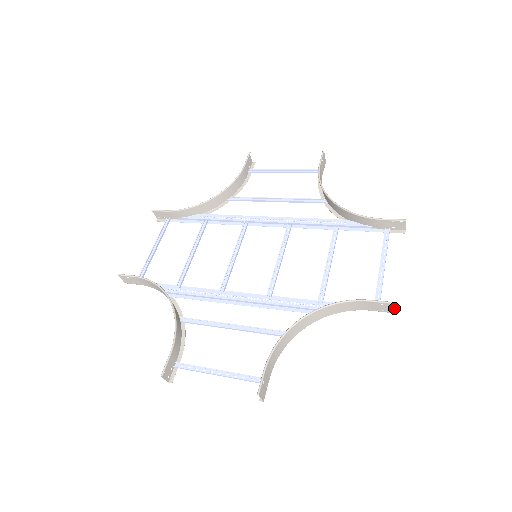
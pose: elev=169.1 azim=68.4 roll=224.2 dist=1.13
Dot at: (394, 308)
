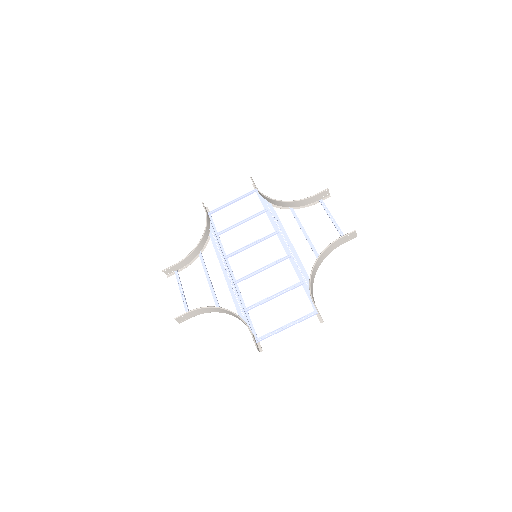
Dot at: (258, 349)
